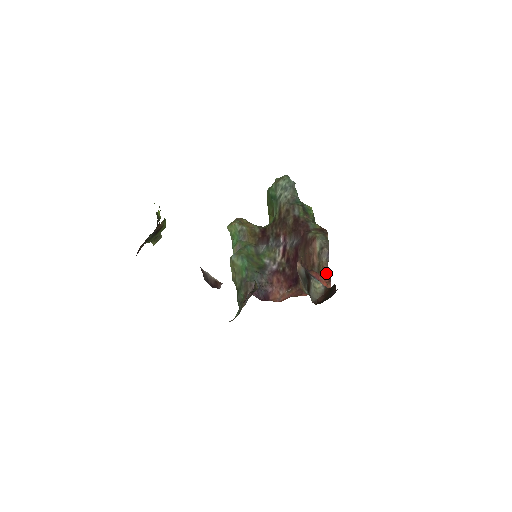
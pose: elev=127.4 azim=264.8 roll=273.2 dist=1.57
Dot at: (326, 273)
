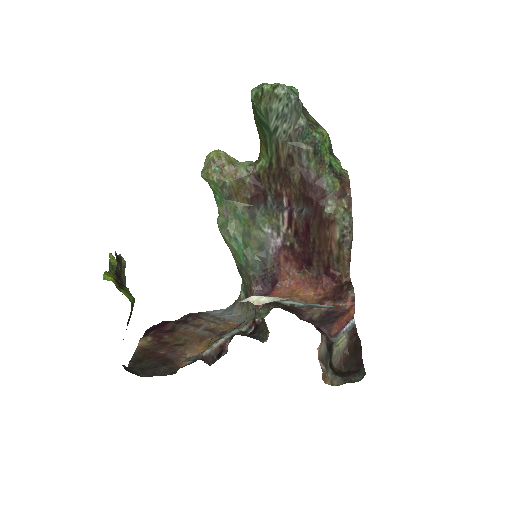
Dot at: (347, 265)
